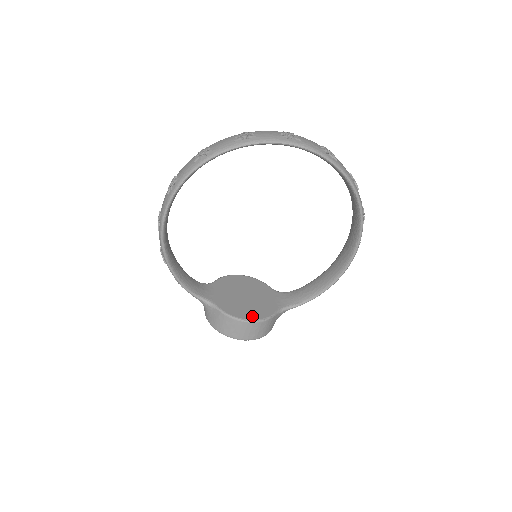
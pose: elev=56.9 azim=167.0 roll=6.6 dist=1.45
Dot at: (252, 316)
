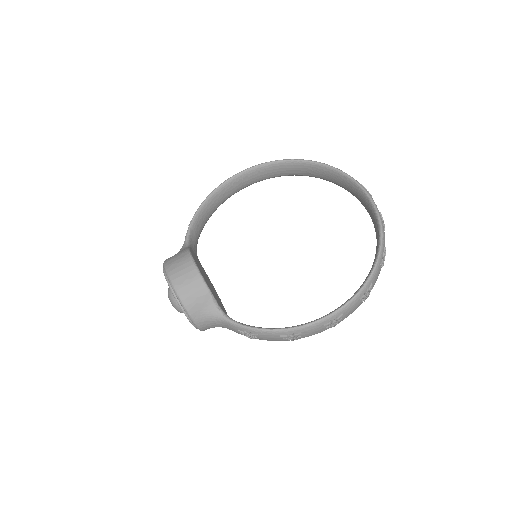
Dot at: occluded
